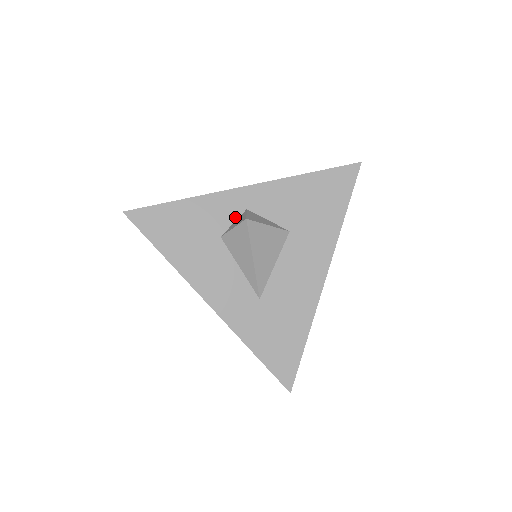
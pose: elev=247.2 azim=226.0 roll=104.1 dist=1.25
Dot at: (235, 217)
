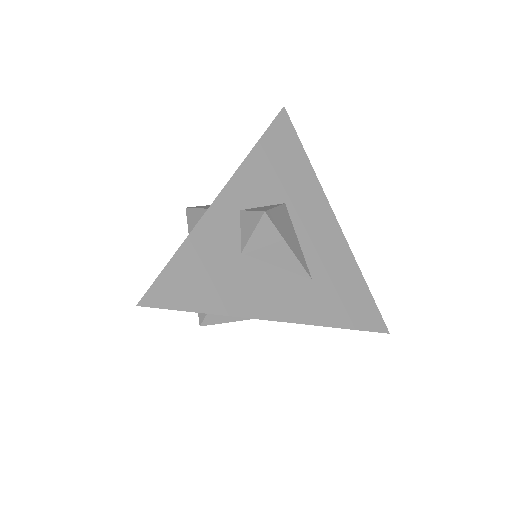
Dot at: (237, 225)
